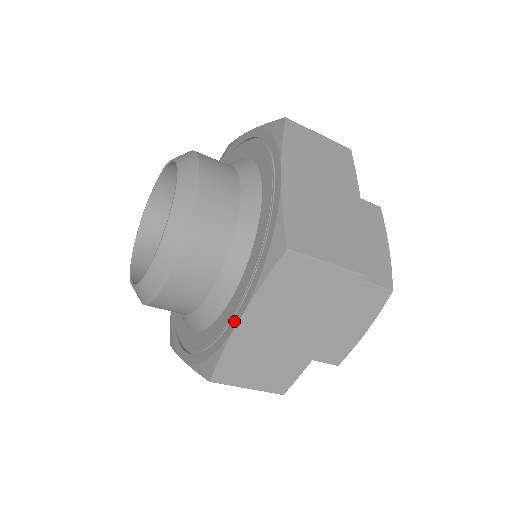
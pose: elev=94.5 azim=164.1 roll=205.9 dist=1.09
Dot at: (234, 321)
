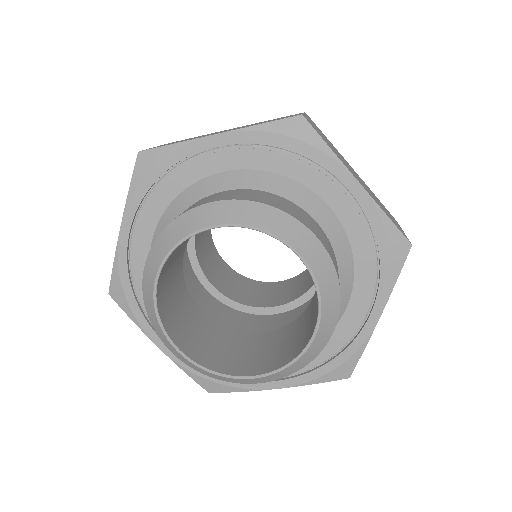
Dot at: (268, 385)
